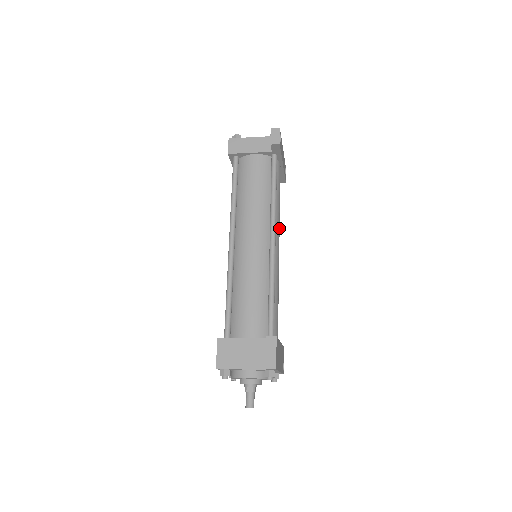
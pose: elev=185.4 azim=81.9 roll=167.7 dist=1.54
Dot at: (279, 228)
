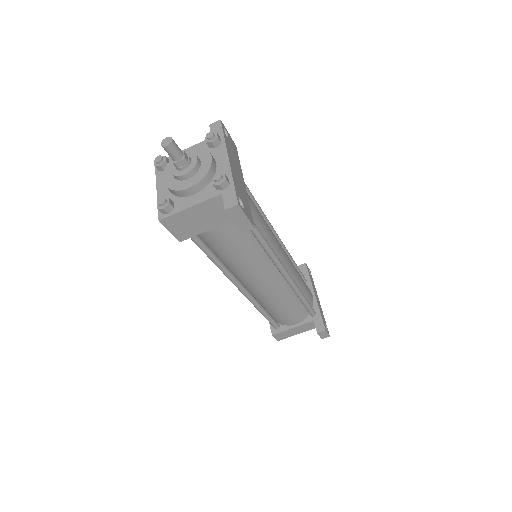
Dot at: (291, 263)
